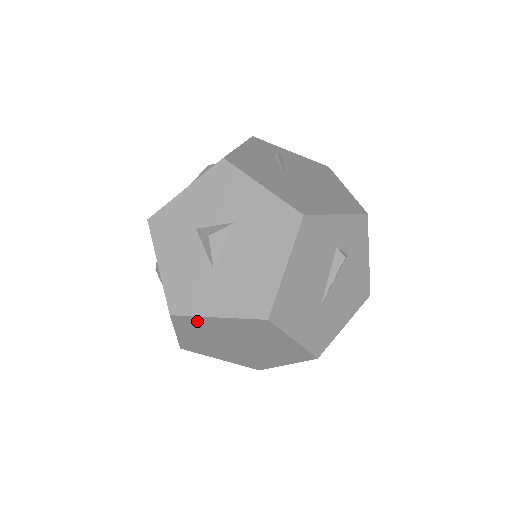
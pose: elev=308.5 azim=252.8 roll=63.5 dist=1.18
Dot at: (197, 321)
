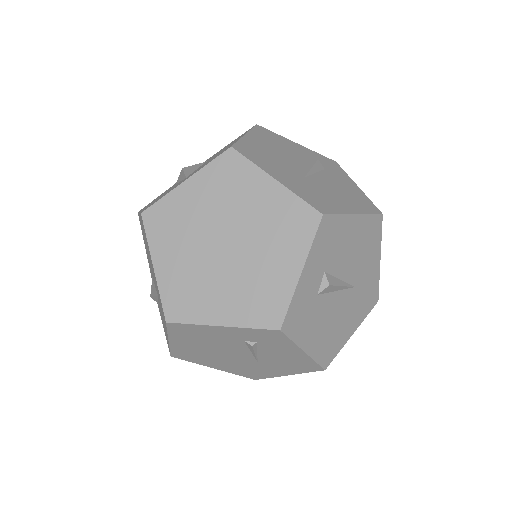
Dot at: (169, 208)
